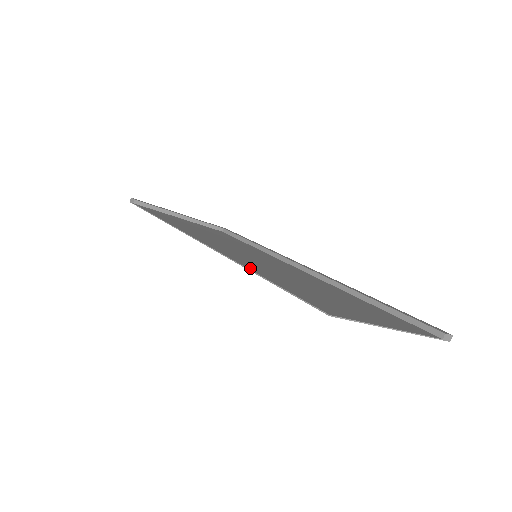
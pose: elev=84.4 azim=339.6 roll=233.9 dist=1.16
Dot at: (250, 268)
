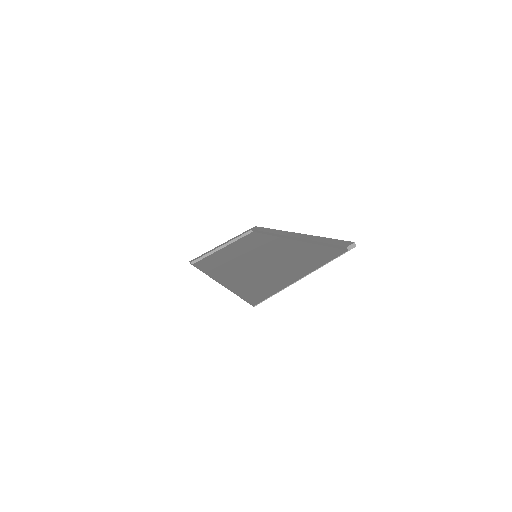
Dot at: (233, 289)
